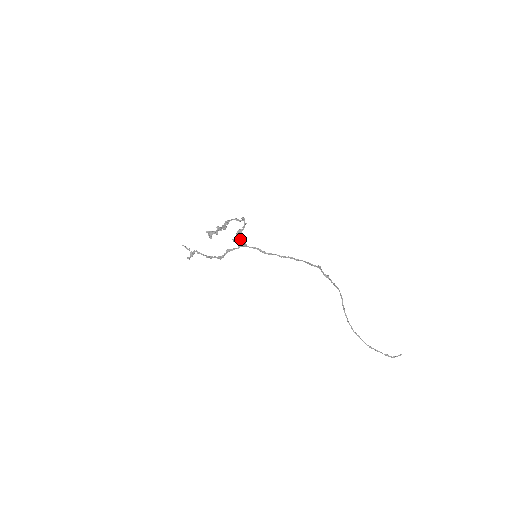
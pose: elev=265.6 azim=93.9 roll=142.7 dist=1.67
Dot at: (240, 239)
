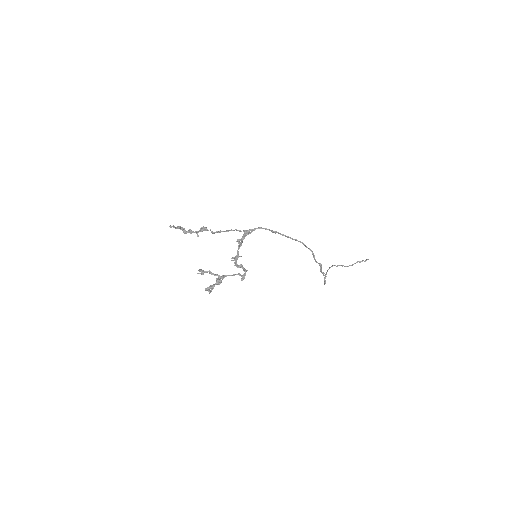
Dot at: occluded
